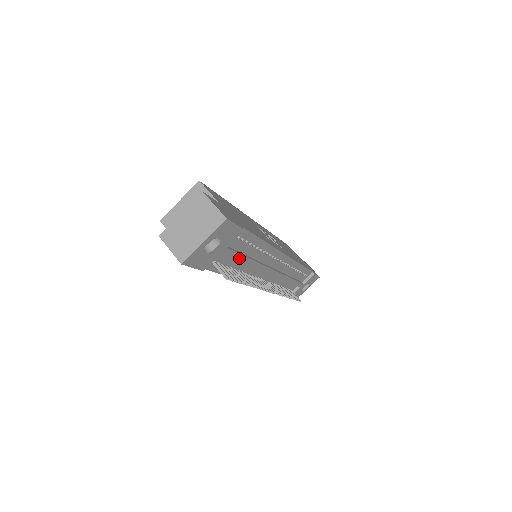
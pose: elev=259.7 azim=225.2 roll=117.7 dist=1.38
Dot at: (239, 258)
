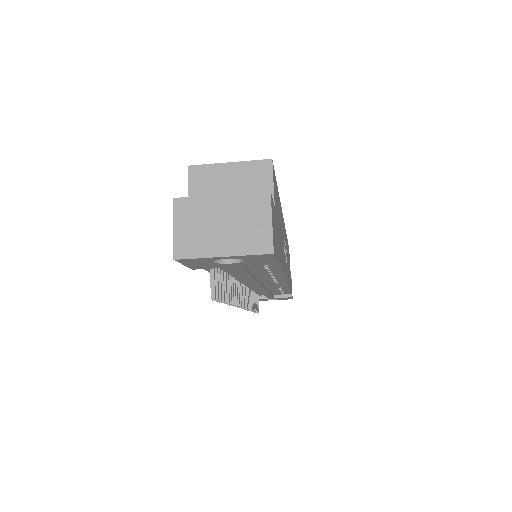
Dot at: (243, 274)
